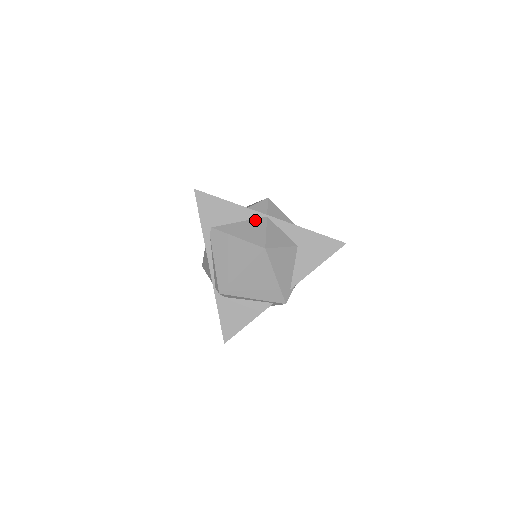
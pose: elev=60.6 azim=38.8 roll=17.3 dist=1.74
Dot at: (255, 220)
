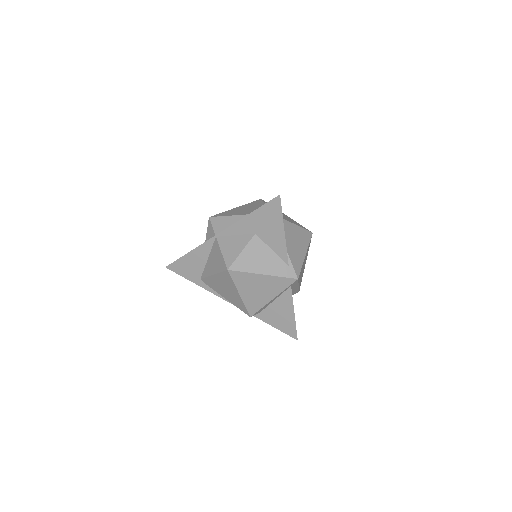
Dot at: (213, 248)
